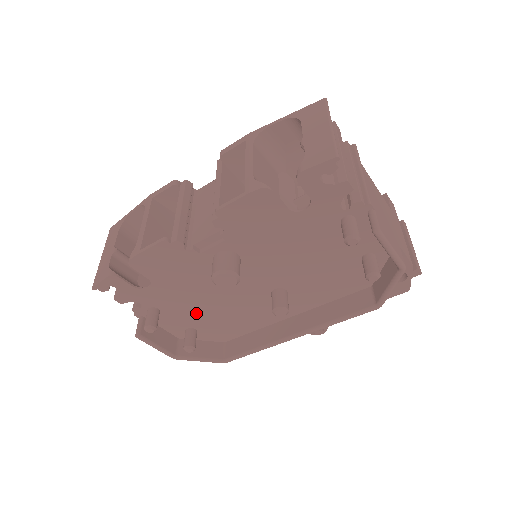
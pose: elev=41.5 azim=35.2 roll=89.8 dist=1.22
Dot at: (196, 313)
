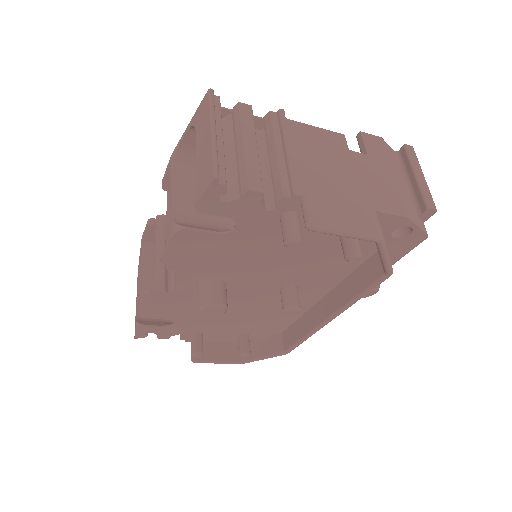
Dot at: (232, 325)
